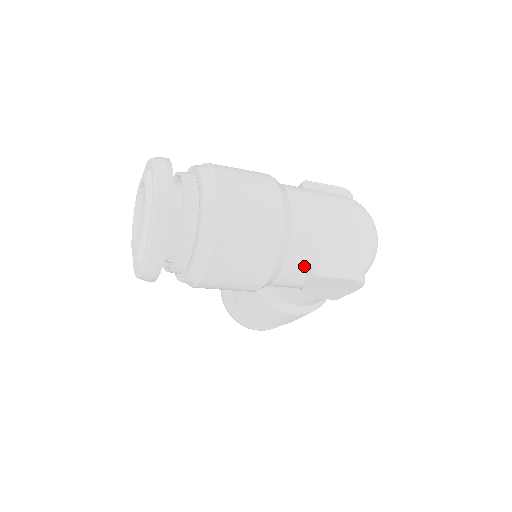
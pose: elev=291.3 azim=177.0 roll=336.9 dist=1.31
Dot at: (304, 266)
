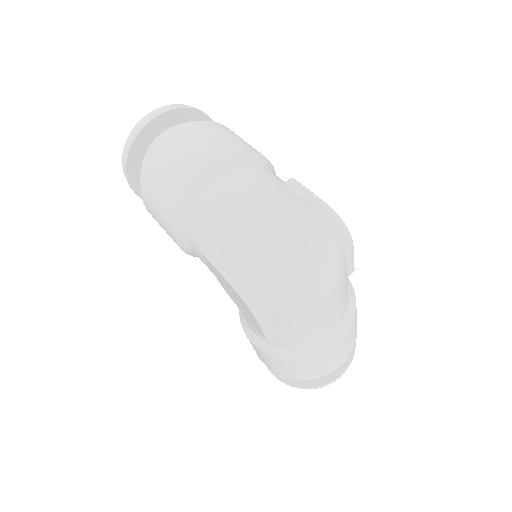
Dot at: (202, 237)
